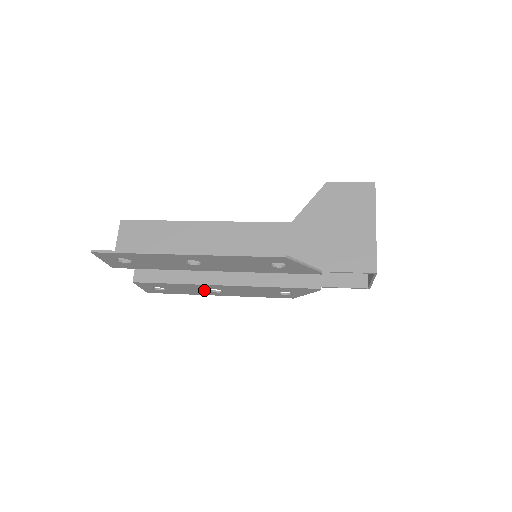
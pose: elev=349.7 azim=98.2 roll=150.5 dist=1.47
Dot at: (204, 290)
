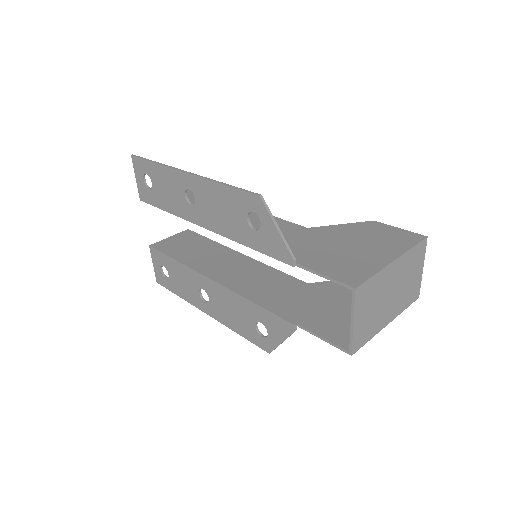
Dot at: (195, 290)
